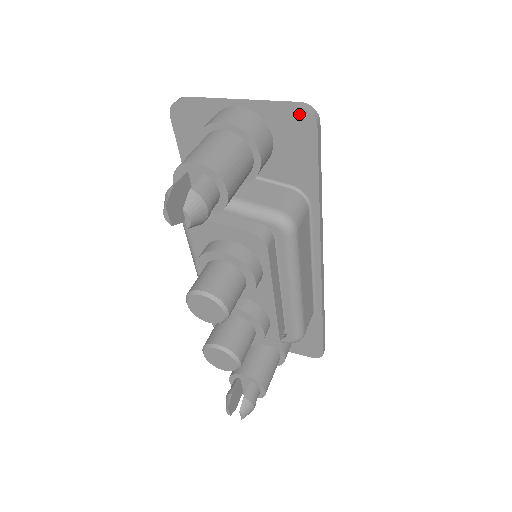
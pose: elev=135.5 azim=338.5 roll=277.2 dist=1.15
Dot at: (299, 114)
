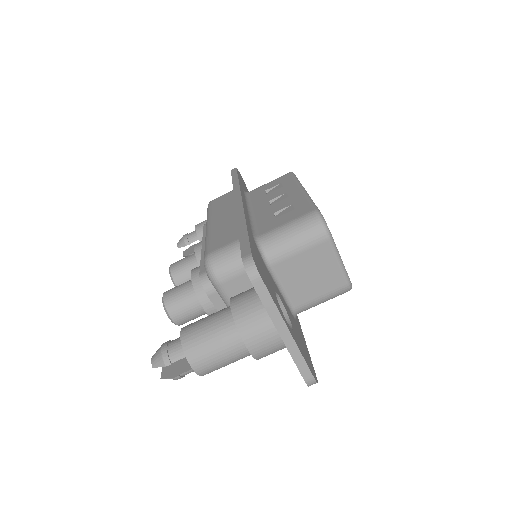
Dot at: (304, 377)
